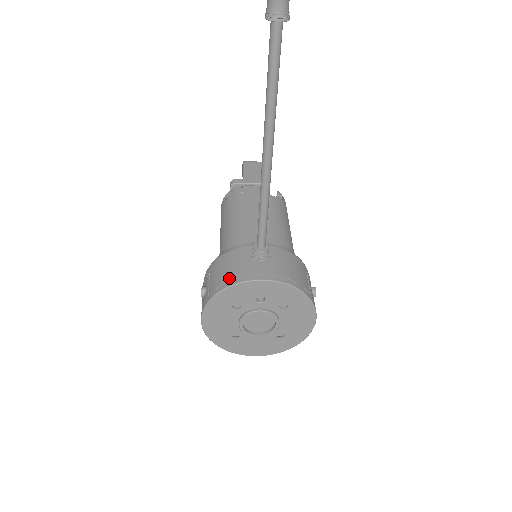
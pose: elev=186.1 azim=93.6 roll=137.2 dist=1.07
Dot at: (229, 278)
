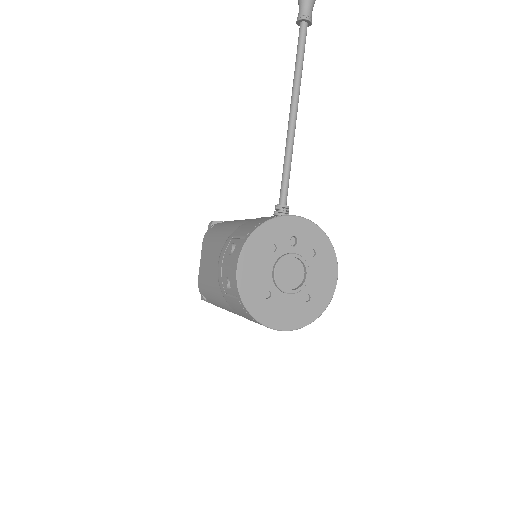
Dot at: (264, 220)
